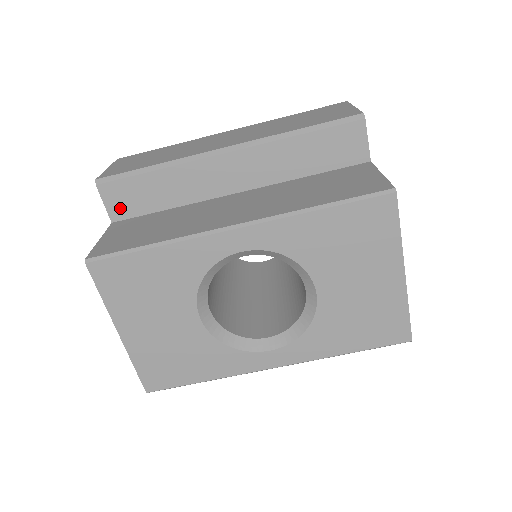
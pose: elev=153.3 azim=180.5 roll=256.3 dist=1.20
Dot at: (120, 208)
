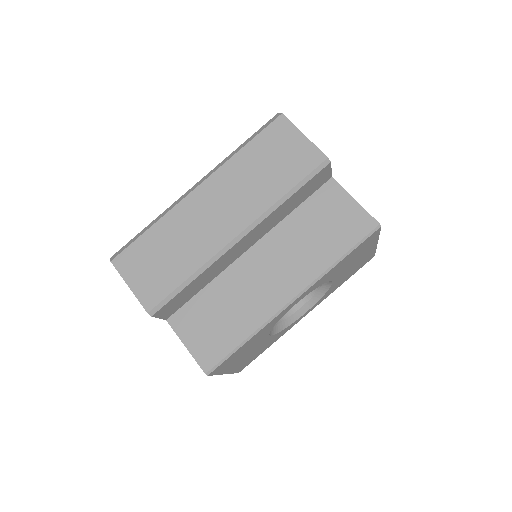
Dot at: (171, 311)
